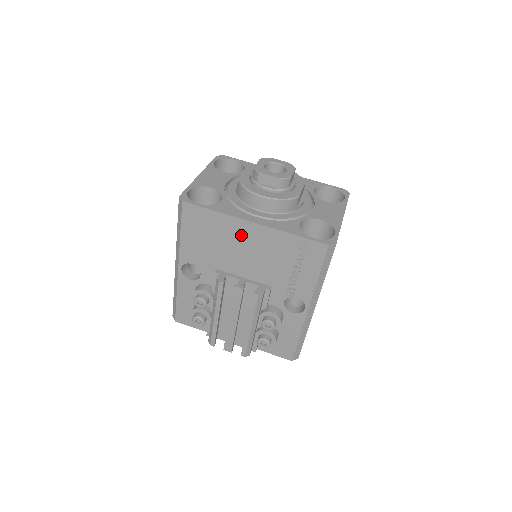
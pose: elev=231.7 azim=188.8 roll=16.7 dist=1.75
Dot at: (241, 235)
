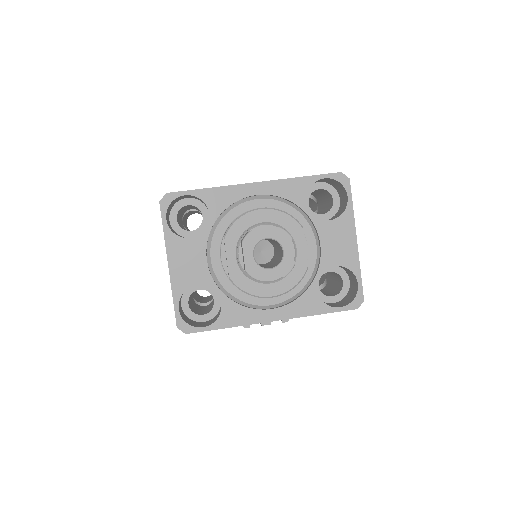
Dot at: occluded
